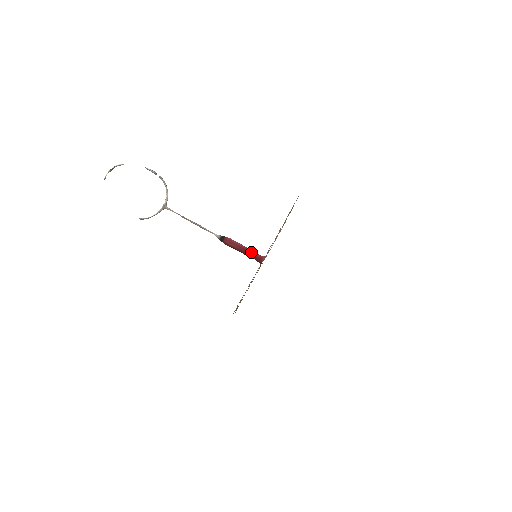
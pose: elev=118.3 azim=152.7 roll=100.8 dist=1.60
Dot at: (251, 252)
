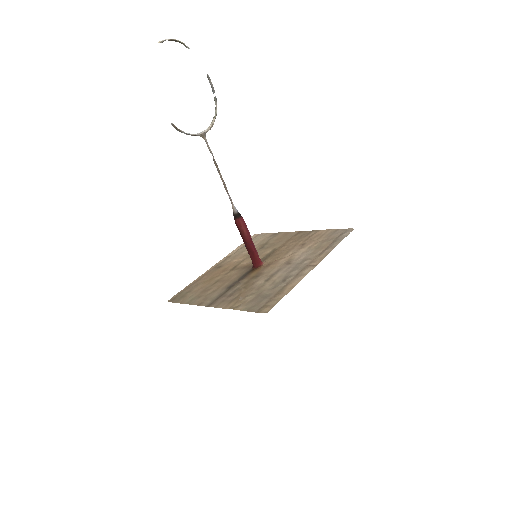
Dot at: (255, 249)
